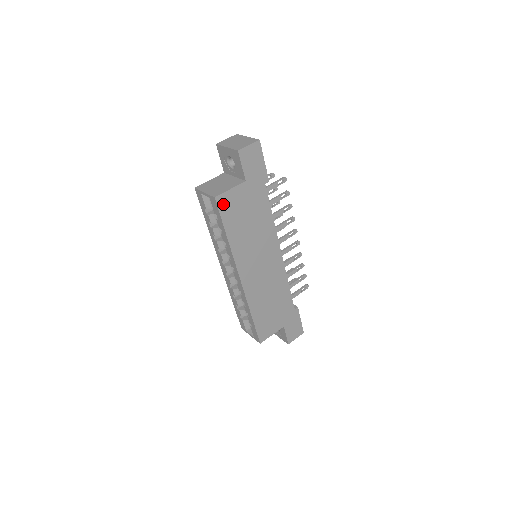
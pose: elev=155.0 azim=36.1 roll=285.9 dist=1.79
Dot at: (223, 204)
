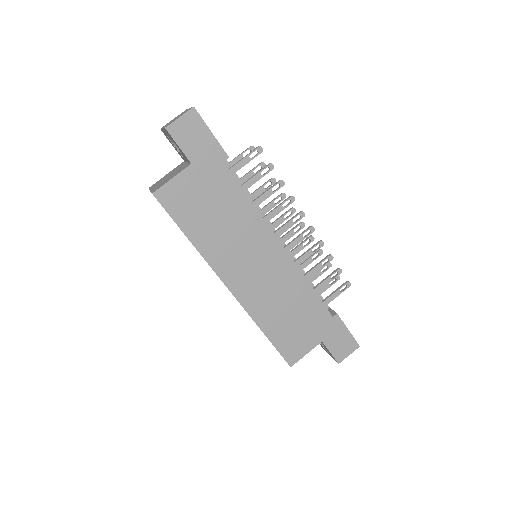
Dot at: (168, 199)
